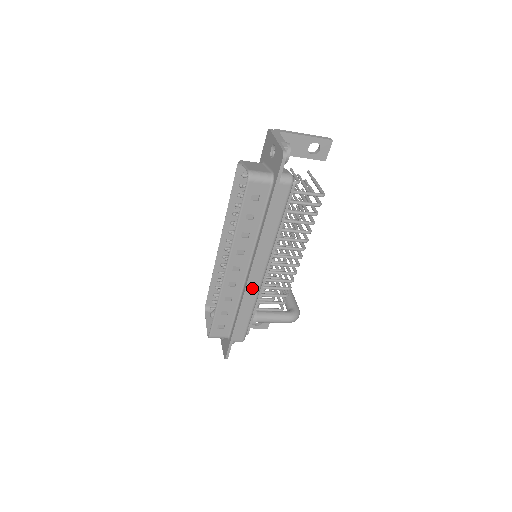
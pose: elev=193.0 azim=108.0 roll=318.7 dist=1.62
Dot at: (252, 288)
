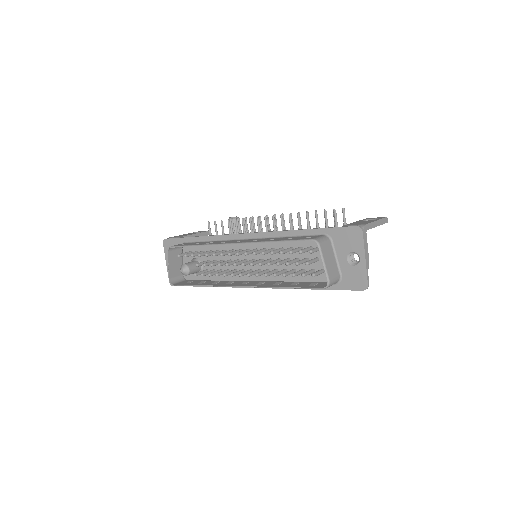
Dot at: occluded
